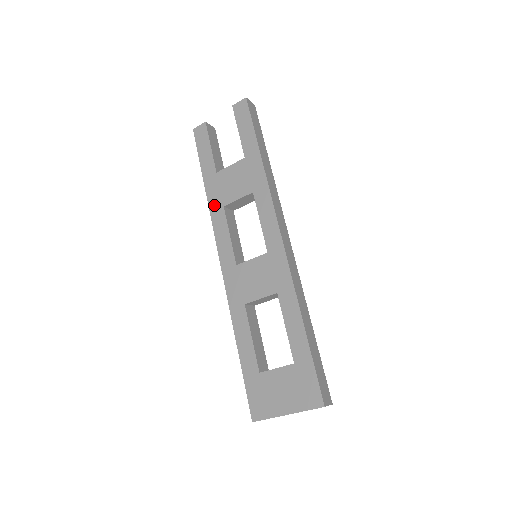
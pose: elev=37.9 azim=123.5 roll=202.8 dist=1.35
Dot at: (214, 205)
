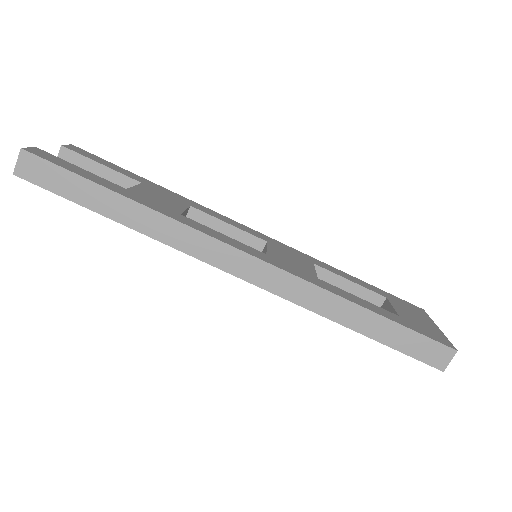
Dot at: occluded
